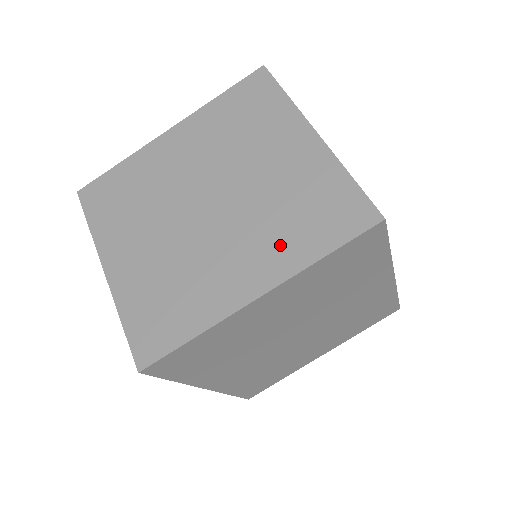
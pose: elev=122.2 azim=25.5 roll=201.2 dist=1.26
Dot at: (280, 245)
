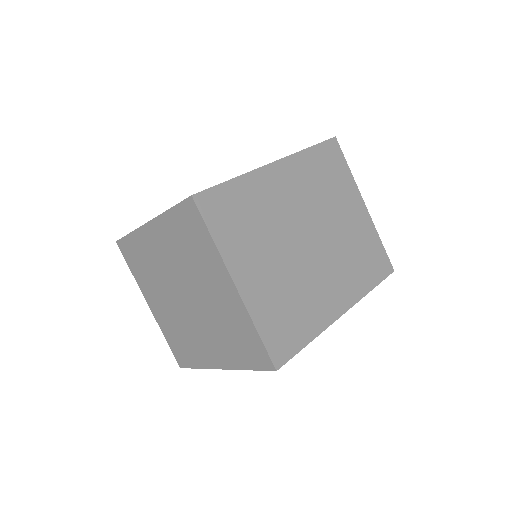
Dot at: (226, 349)
